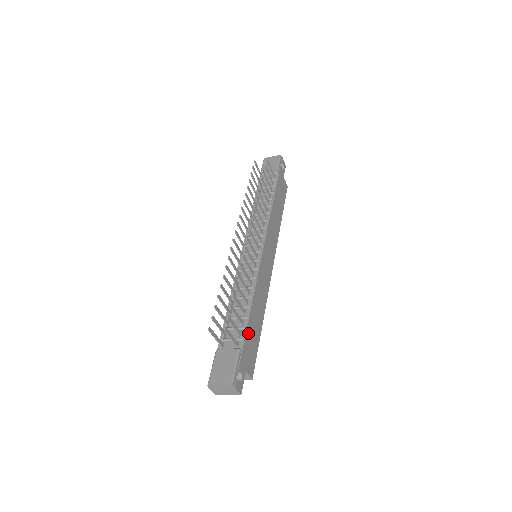
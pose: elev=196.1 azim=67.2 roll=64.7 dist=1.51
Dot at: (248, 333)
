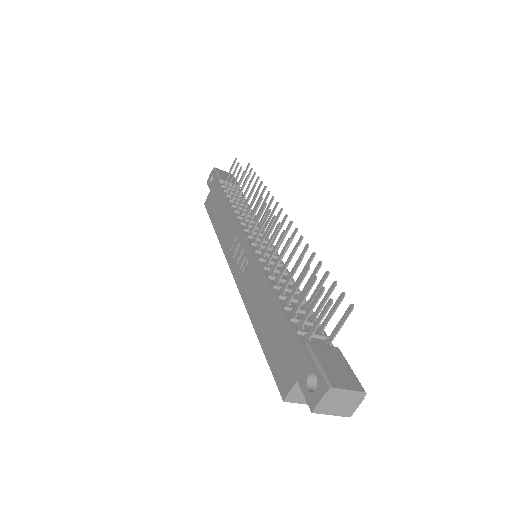
Dot at: occluded
